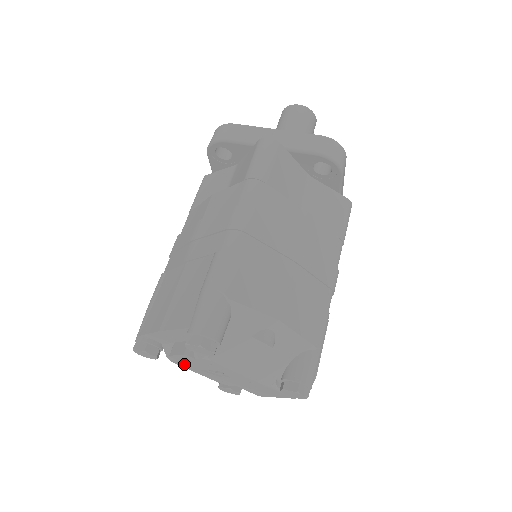
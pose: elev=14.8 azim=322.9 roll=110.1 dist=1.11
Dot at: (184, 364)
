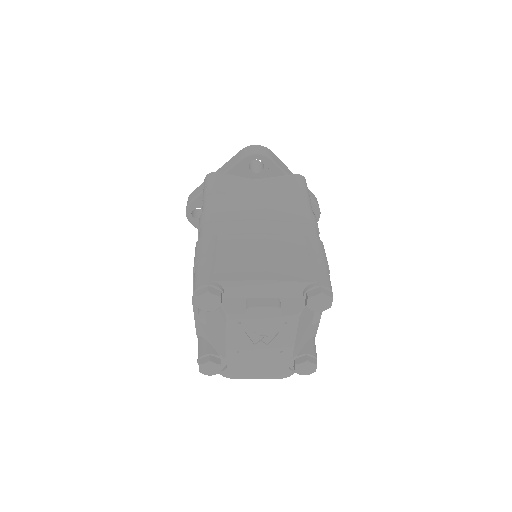
Dot at: (240, 322)
